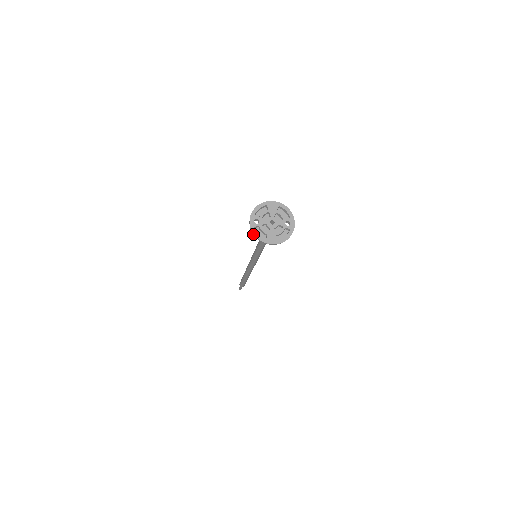
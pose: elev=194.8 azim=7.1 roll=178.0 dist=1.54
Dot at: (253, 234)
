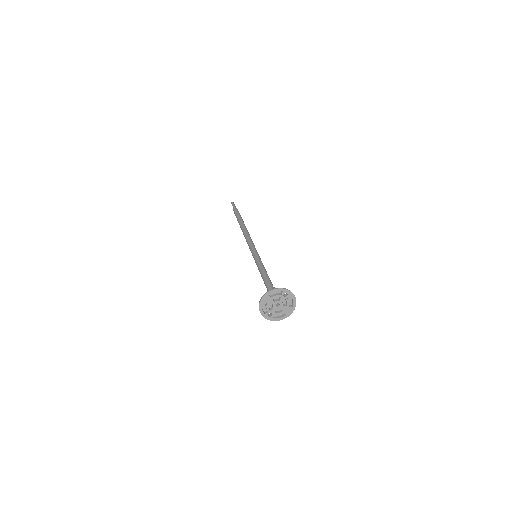
Dot at: (277, 320)
